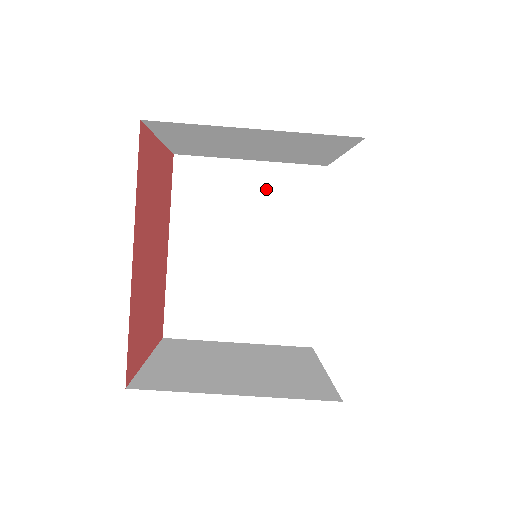
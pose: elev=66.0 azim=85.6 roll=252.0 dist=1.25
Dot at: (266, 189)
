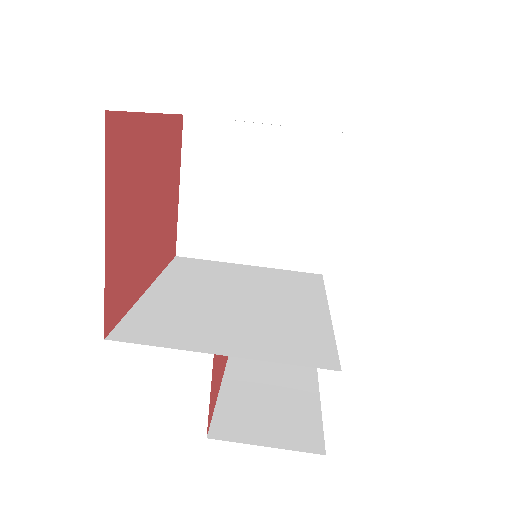
Dot at: (263, 276)
